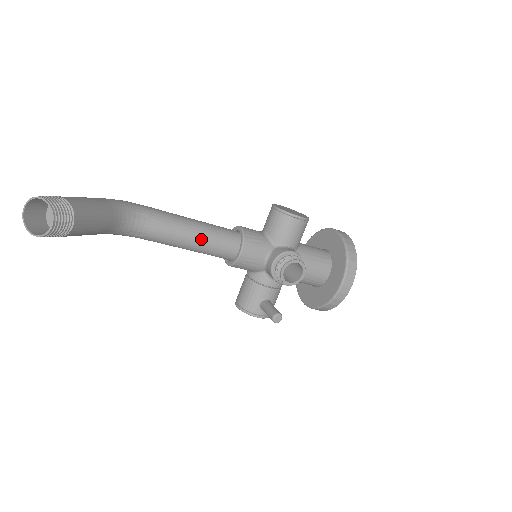
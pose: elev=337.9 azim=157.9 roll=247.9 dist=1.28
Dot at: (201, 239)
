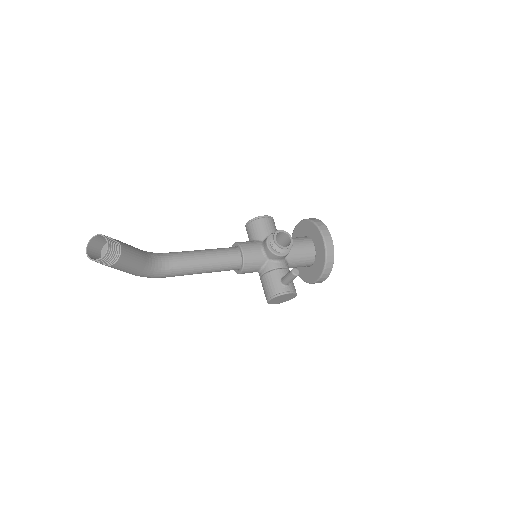
Dot at: (211, 255)
